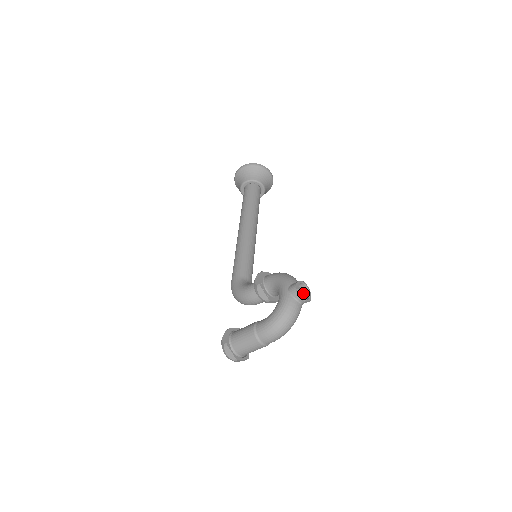
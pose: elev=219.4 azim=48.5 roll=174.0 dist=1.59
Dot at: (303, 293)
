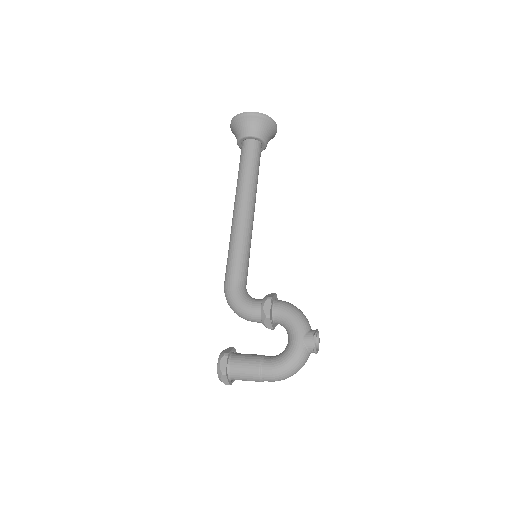
Dot at: occluded
